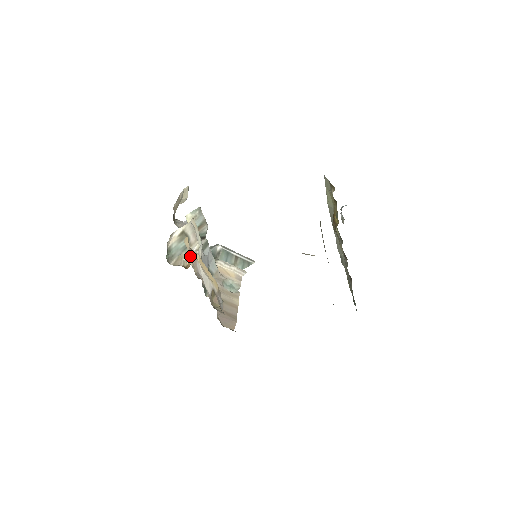
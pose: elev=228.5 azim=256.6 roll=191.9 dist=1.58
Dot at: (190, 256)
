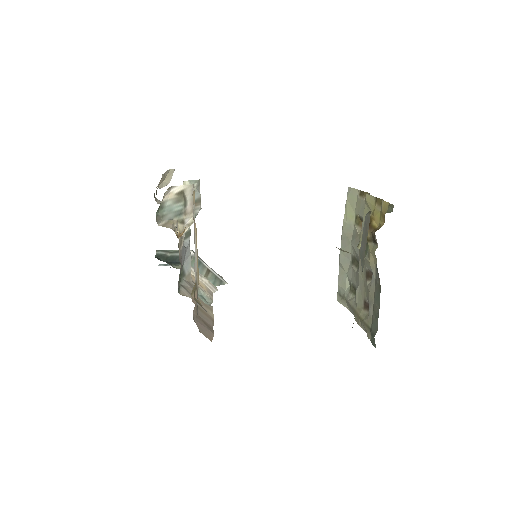
Dot at: (180, 228)
